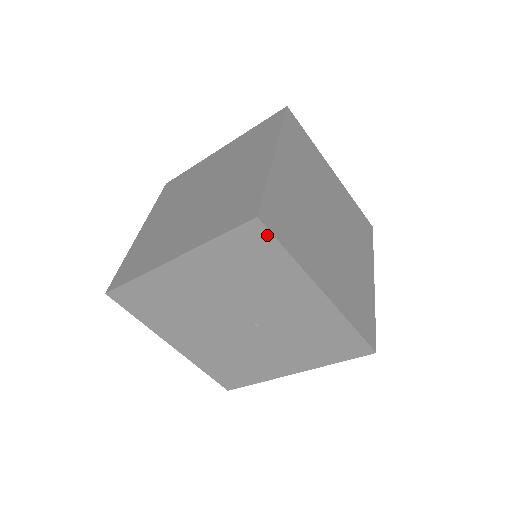
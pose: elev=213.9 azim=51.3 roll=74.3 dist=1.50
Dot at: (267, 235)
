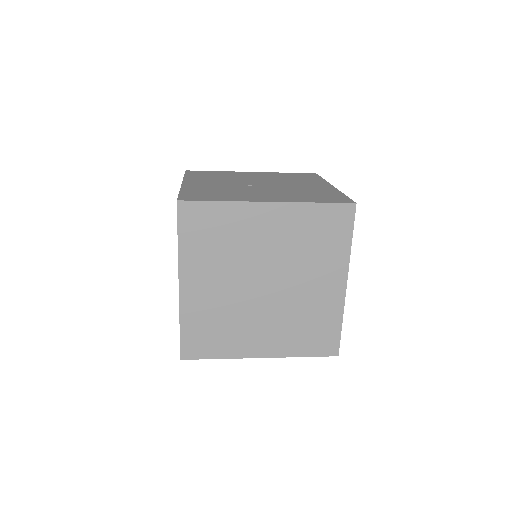
Dot at: occluded
